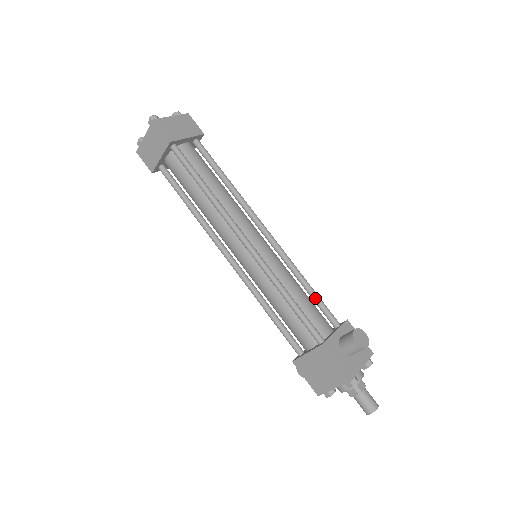
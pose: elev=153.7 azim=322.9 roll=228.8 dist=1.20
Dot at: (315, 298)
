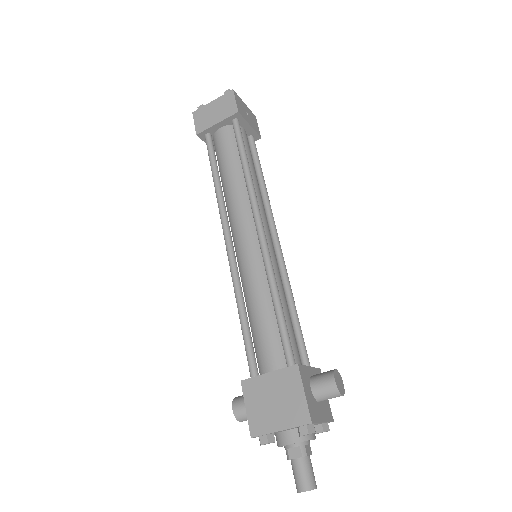
Dot at: (297, 327)
